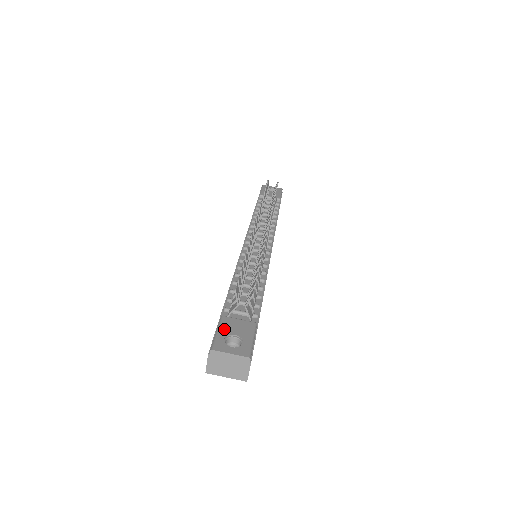
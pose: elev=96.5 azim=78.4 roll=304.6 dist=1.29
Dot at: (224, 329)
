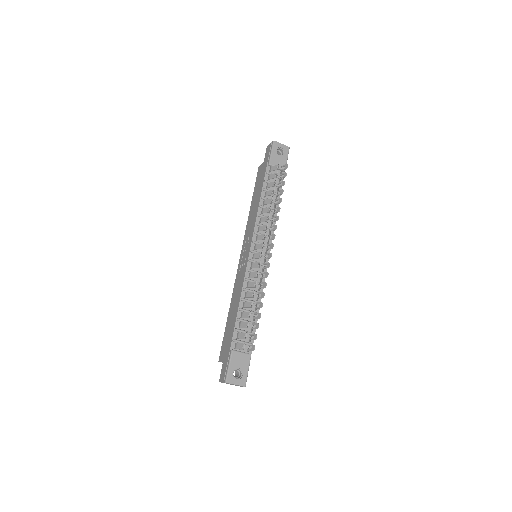
Dot at: (233, 364)
